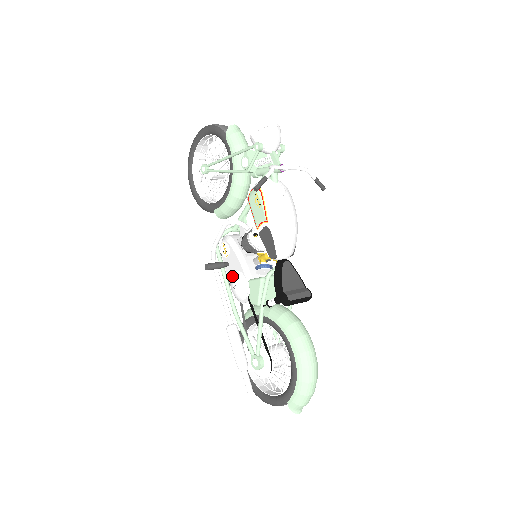
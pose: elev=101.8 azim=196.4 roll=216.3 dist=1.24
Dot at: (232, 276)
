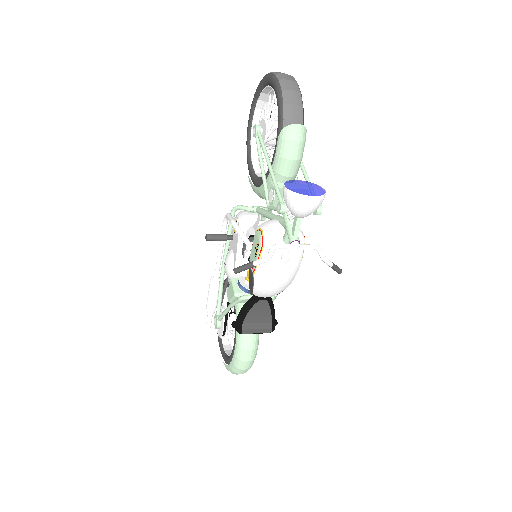
Dot at: (228, 254)
